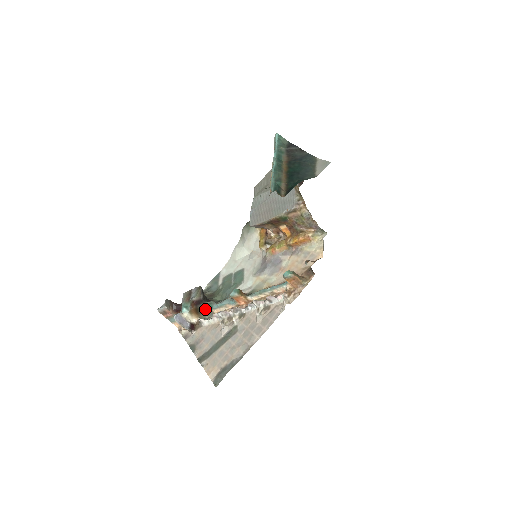
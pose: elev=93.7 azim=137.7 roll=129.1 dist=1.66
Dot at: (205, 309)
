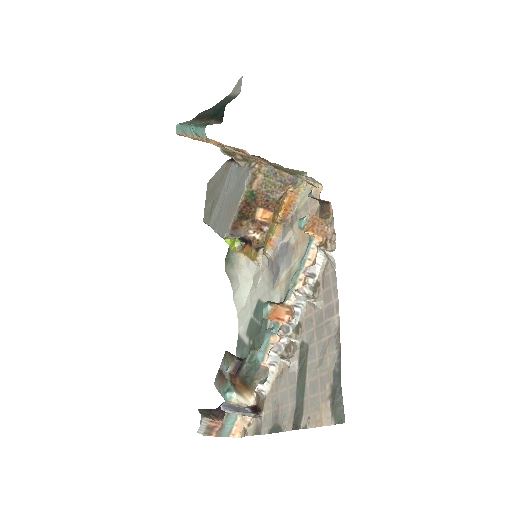
Dot at: (252, 371)
